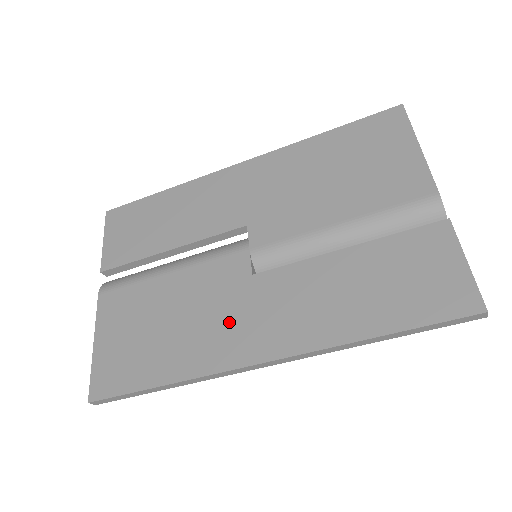
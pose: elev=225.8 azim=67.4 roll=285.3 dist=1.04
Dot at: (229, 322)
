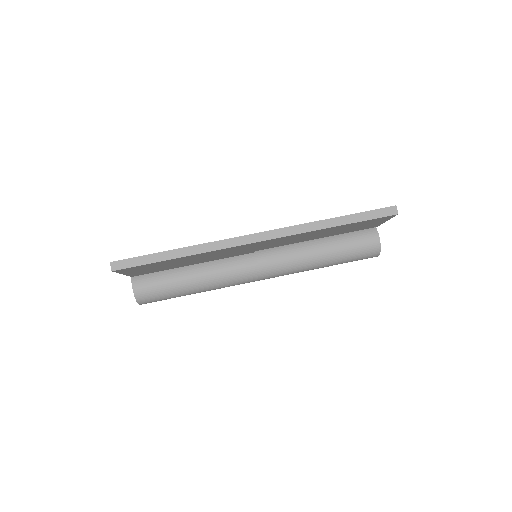
Dot at: occluded
